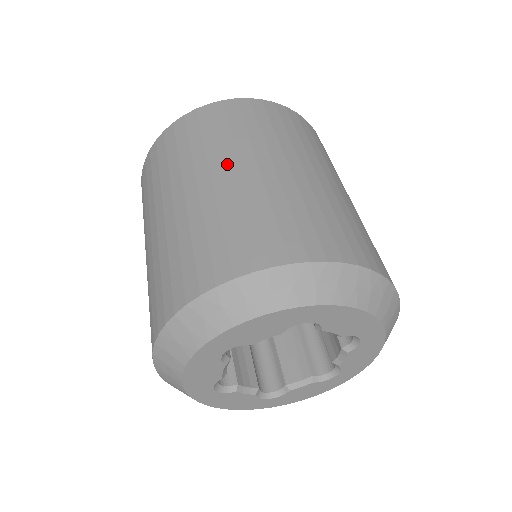
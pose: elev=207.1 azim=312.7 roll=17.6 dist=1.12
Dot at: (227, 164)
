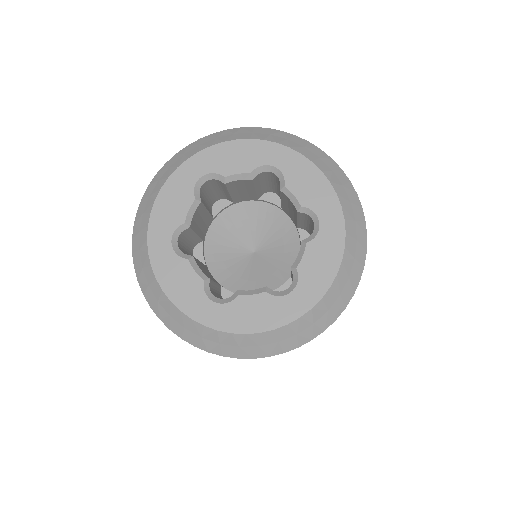
Dot at: occluded
